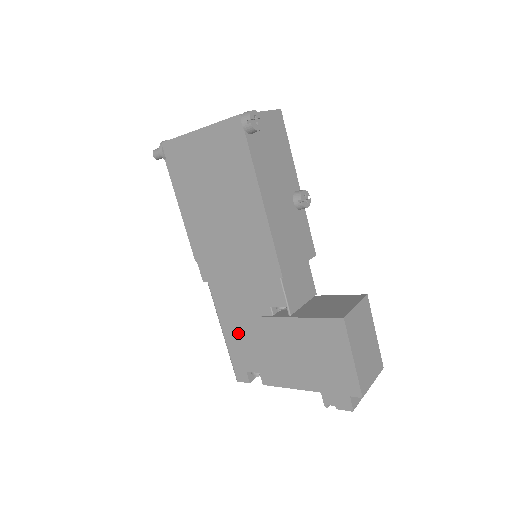
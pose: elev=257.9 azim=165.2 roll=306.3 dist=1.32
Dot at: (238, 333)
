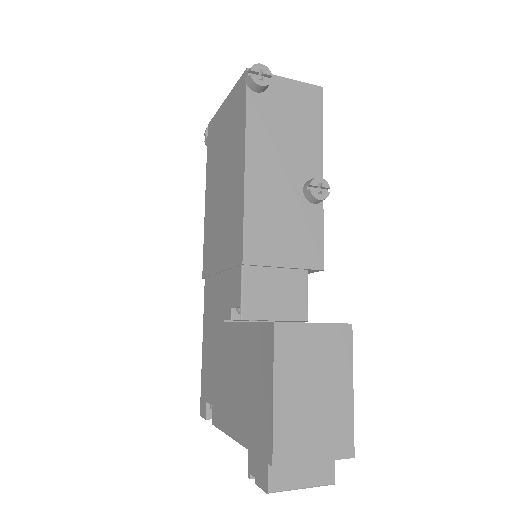
Dot at: (209, 345)
